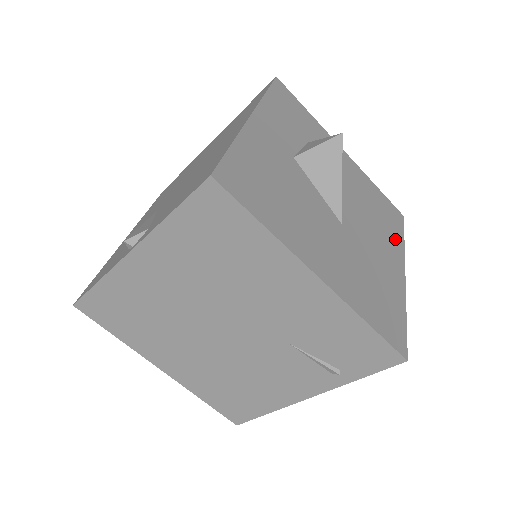
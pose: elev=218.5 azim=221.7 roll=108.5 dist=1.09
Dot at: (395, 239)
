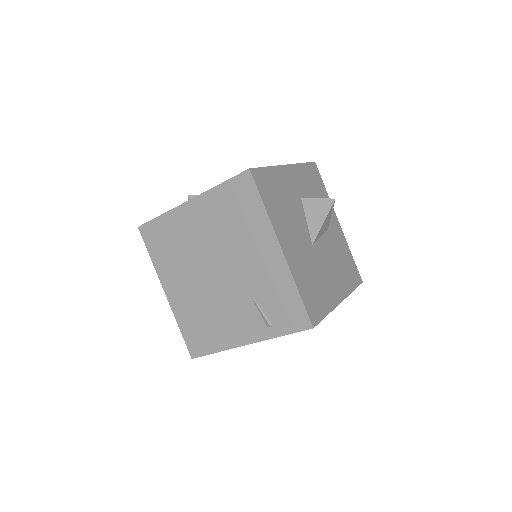
Dot at: (347, 284)
